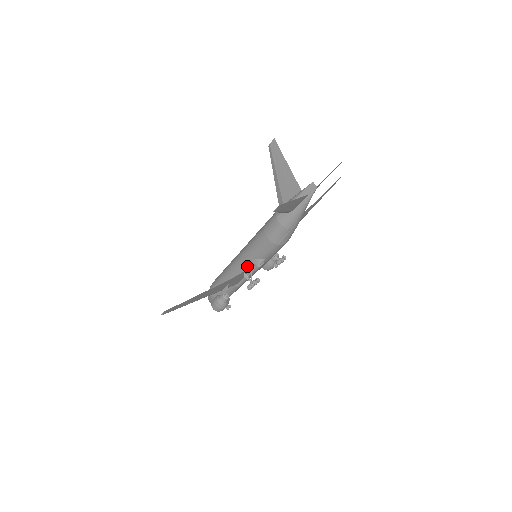
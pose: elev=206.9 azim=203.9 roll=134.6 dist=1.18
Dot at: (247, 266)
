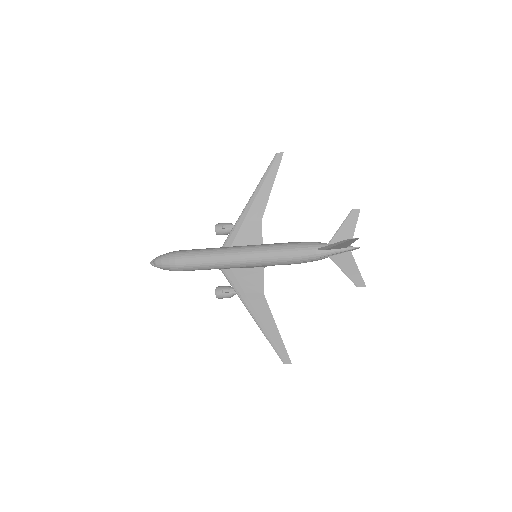
Dot at: (253, 267)
